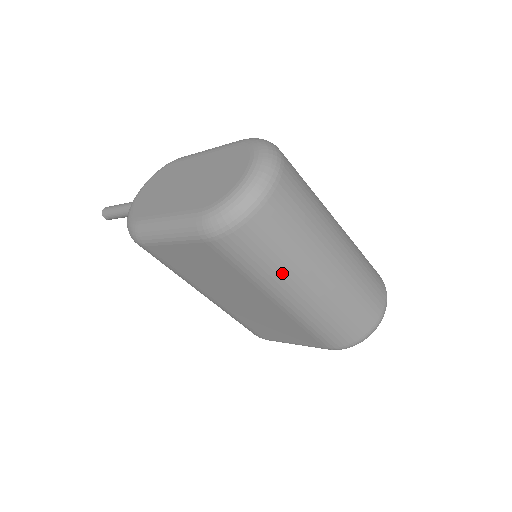
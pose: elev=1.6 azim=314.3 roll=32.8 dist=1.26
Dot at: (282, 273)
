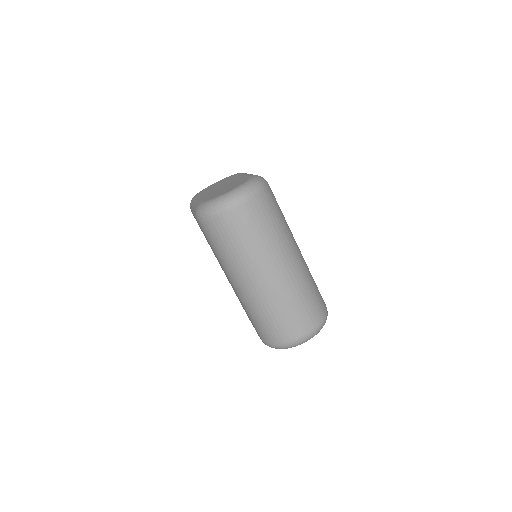
Dot at: (229, 262)
